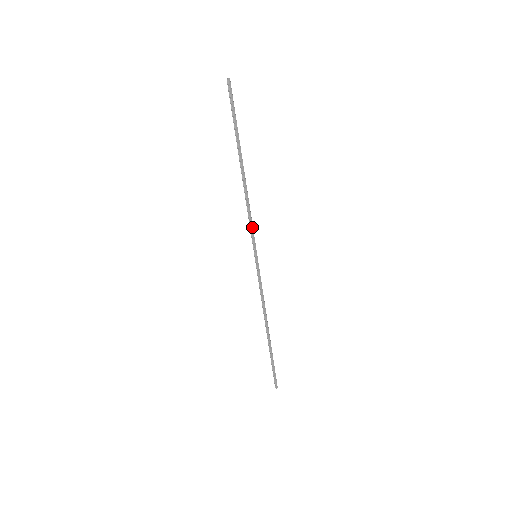
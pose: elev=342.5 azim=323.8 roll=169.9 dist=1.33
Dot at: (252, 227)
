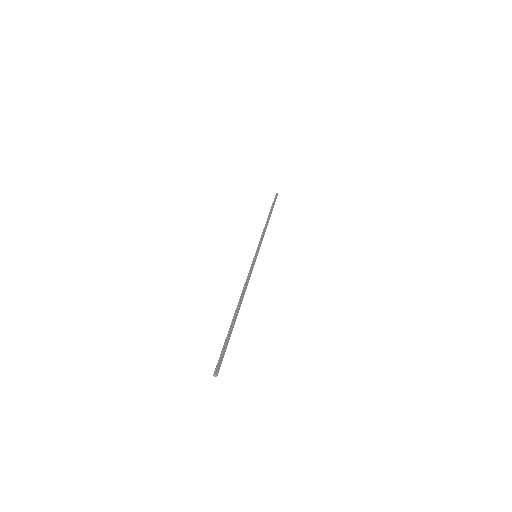
Dot at: occluded
